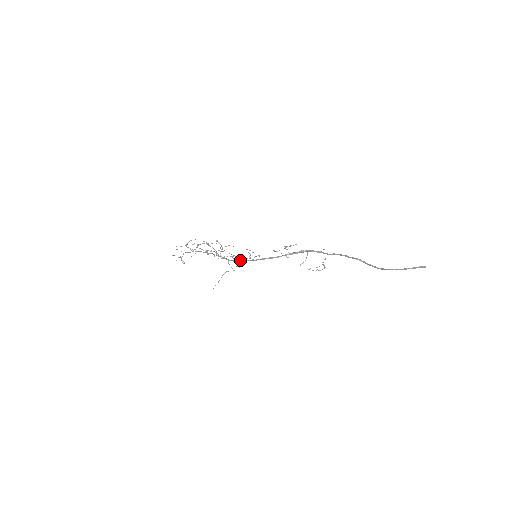
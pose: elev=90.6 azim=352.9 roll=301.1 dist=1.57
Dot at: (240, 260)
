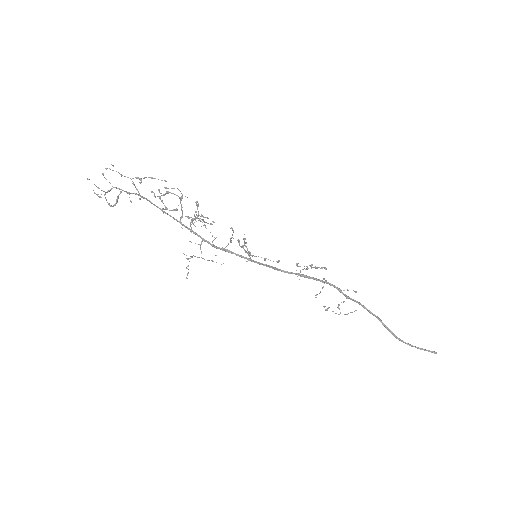
Dot at: (228, 250)
